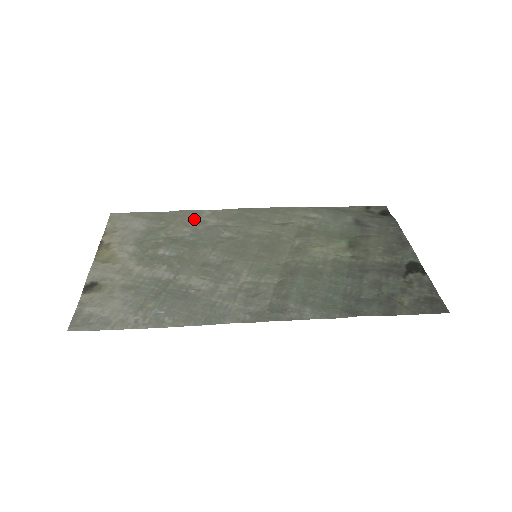
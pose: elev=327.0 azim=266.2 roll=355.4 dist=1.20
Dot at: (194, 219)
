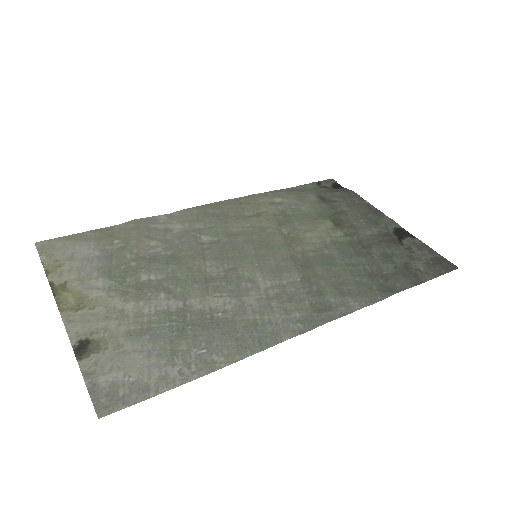
Dot at: (154, 229)
